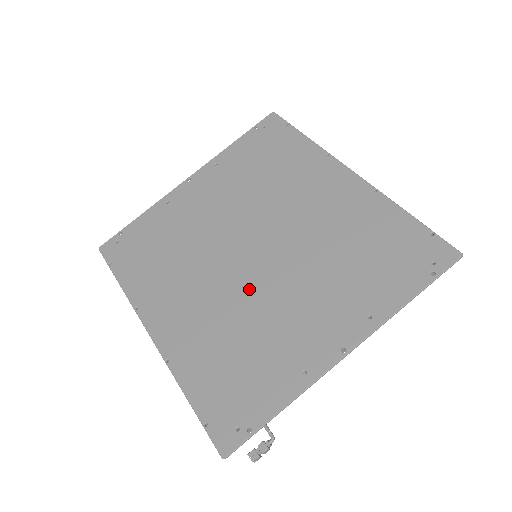
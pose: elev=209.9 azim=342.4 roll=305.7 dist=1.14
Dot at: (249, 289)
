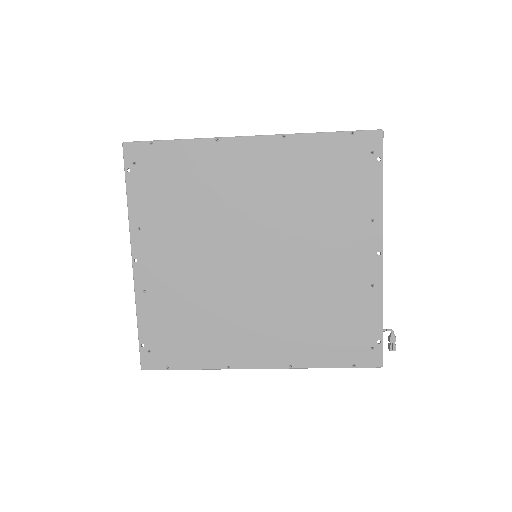
Dot at: (284, 281)
